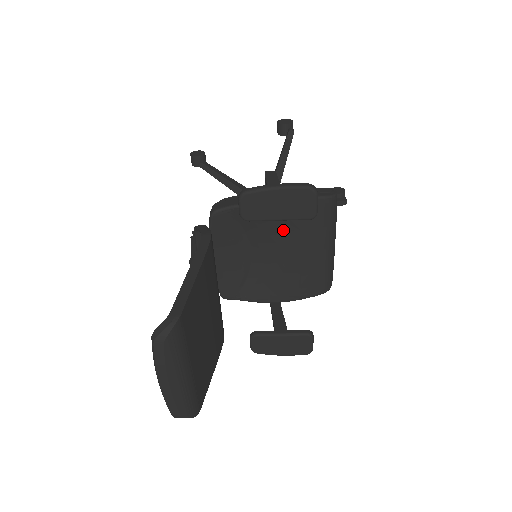
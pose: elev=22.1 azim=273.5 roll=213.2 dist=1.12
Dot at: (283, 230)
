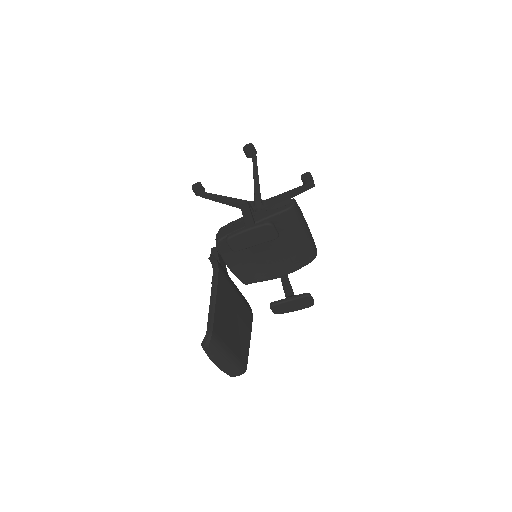
Dot at: occluded
